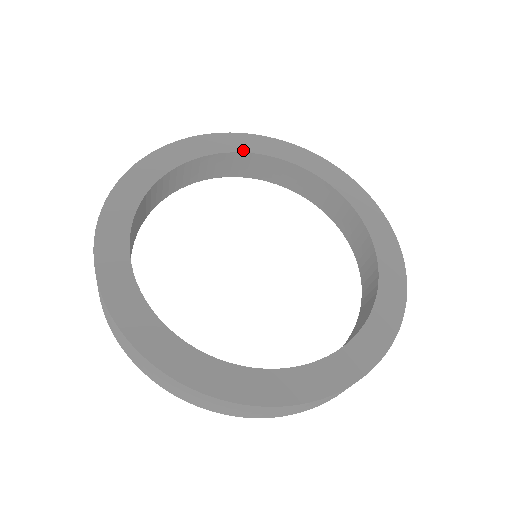
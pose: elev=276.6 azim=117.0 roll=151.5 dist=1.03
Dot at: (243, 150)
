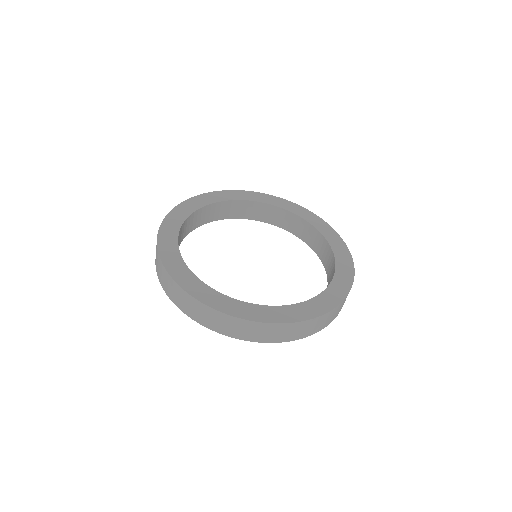
Dot at: (231, 199)
